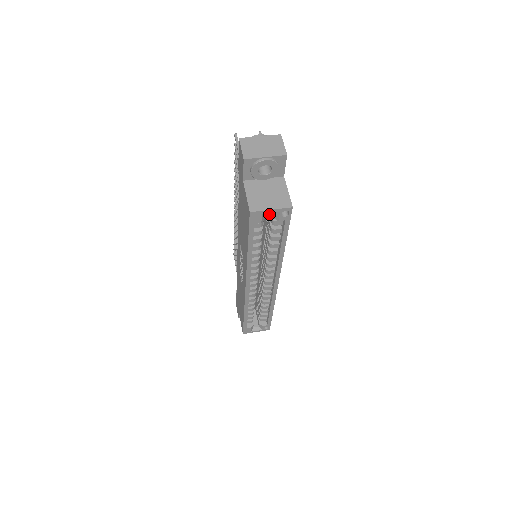
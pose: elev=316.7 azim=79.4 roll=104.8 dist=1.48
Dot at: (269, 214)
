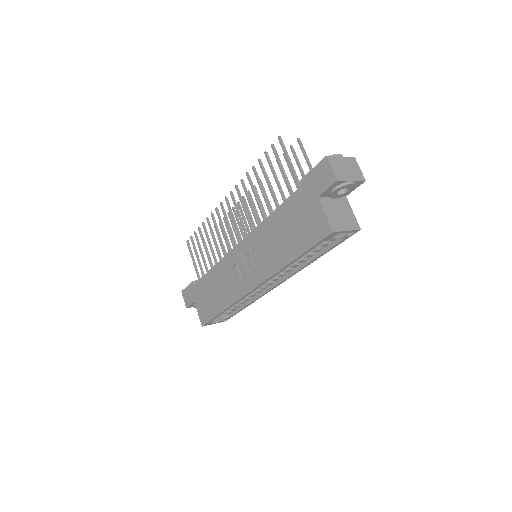
Dot at: occluded
